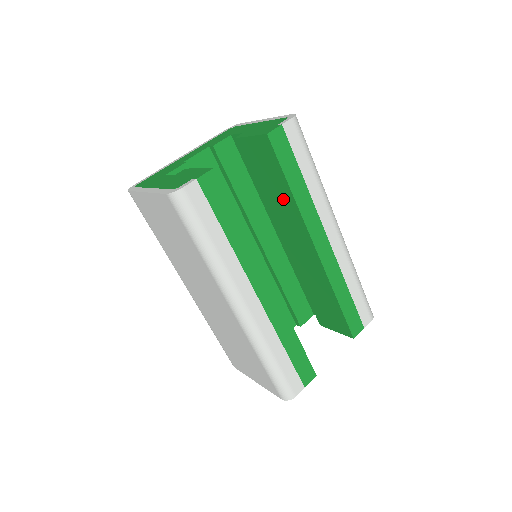
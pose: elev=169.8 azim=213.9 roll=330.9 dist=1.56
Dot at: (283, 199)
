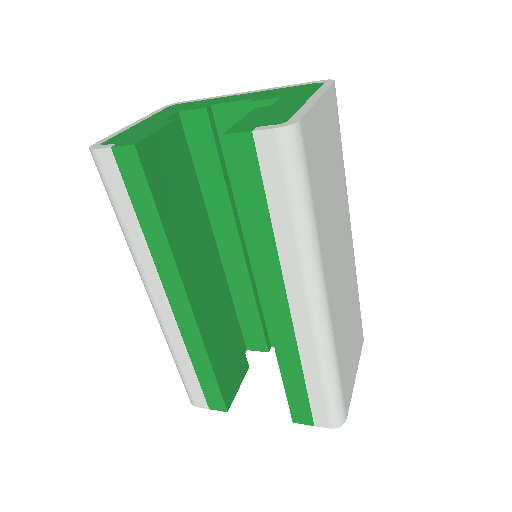
Dot at: occluded
